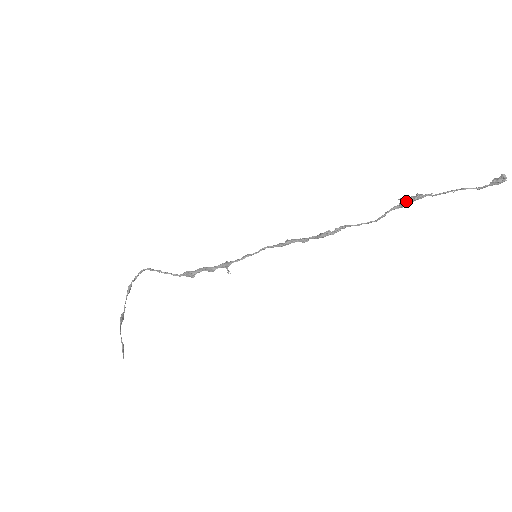
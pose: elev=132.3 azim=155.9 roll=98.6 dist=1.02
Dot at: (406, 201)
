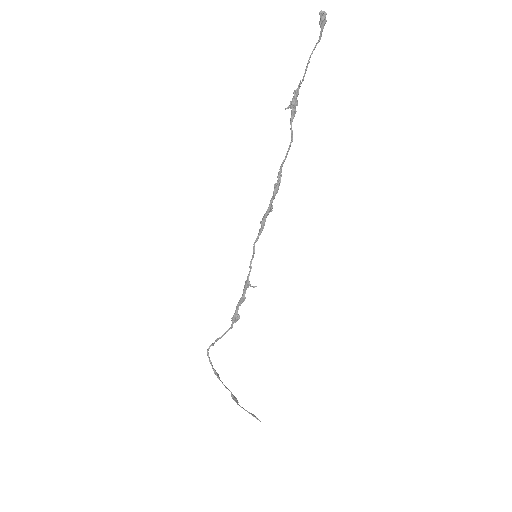
Dot at: (292, 106)
